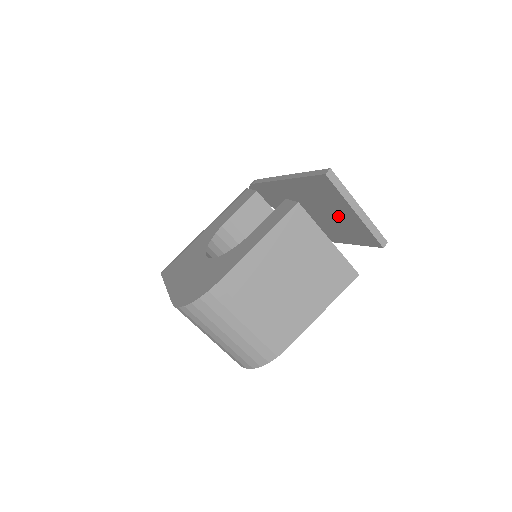
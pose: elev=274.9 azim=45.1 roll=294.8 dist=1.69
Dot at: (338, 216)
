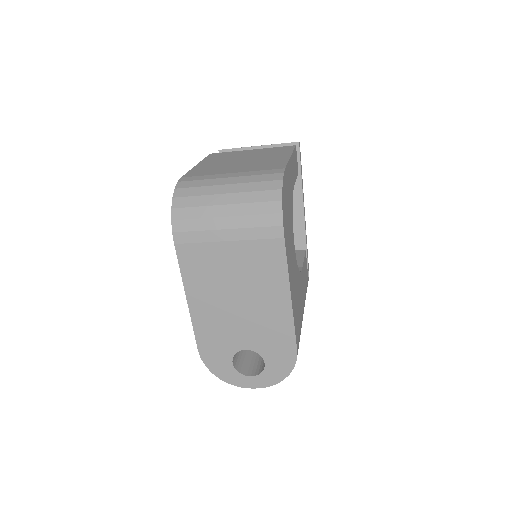
Dot at: occluded
